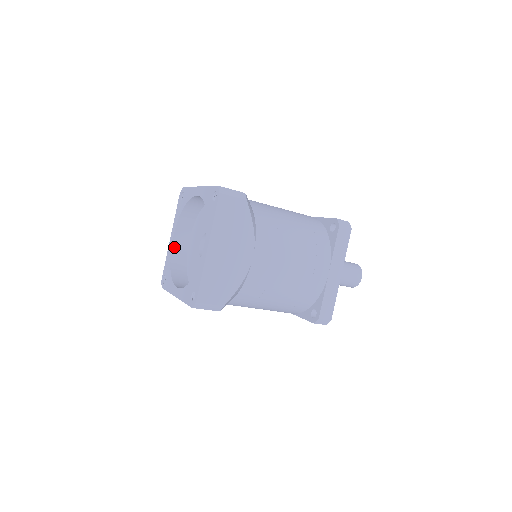
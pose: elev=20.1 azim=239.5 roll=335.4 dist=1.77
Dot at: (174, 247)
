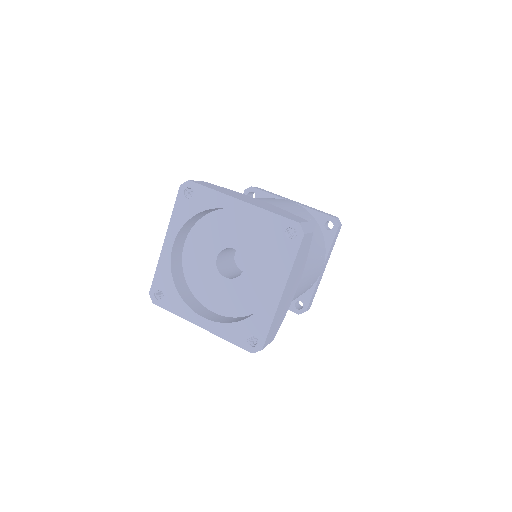
Dot at: (173, 256)
